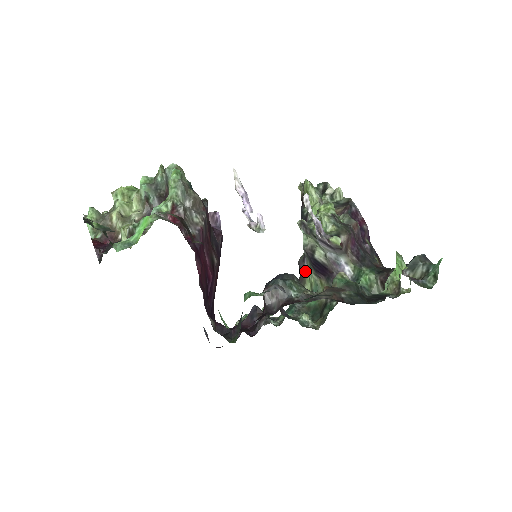
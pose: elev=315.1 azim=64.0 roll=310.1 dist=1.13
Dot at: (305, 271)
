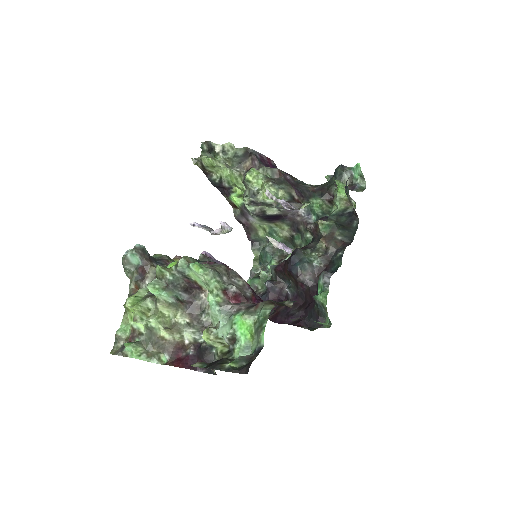
Dot at: (252, 223)
